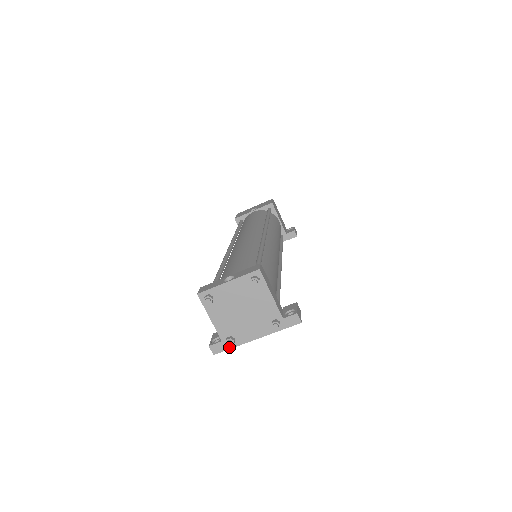
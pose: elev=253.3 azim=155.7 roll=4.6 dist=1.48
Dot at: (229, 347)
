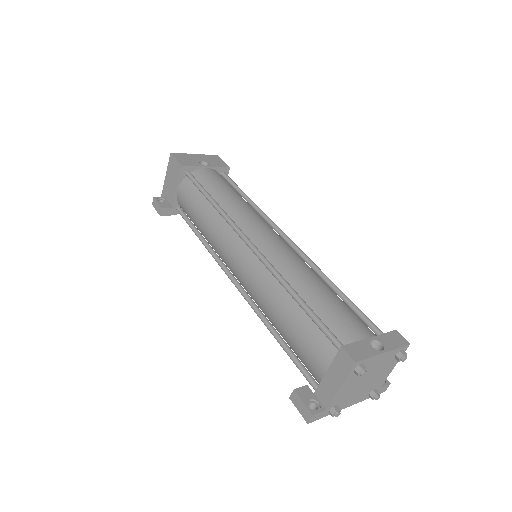
Dot at: (326, 415)
